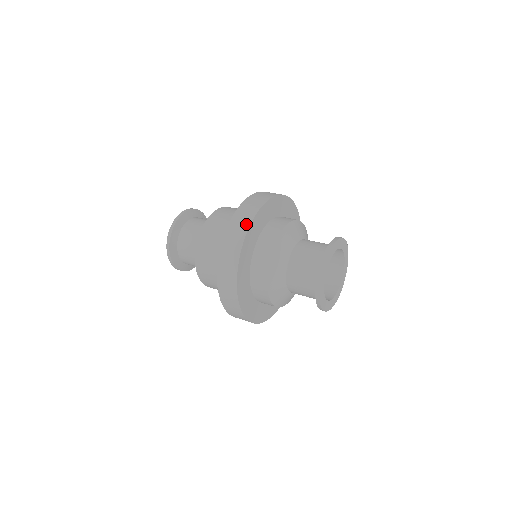
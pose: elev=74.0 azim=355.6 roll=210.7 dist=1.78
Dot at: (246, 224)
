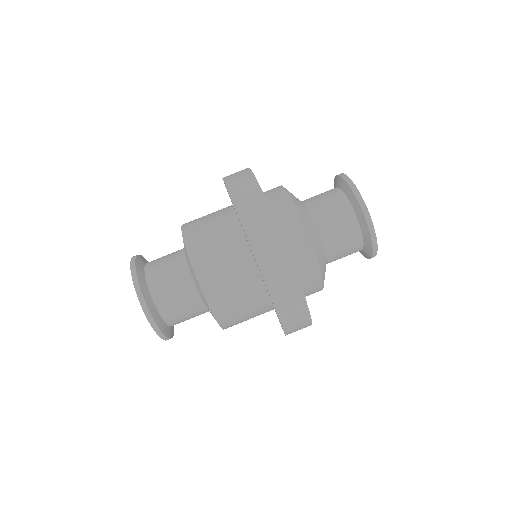
Dot at: (253, 185)
